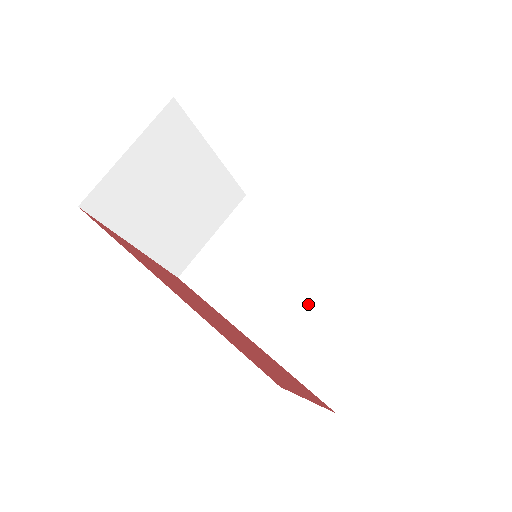
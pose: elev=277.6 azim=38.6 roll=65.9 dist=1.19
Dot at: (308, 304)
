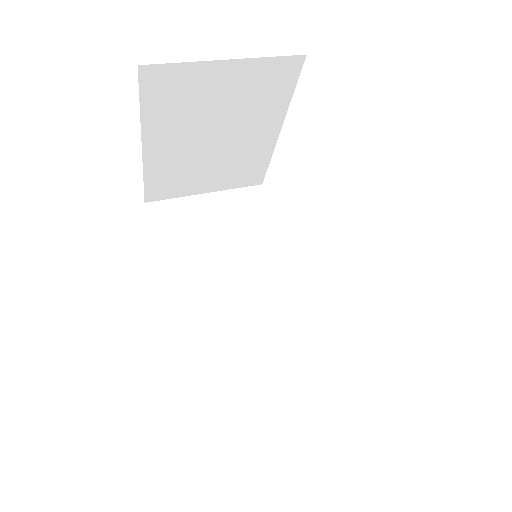
Dot at: (250, 326)
